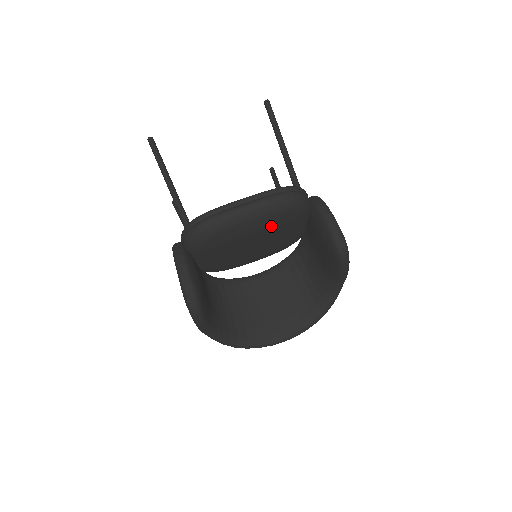
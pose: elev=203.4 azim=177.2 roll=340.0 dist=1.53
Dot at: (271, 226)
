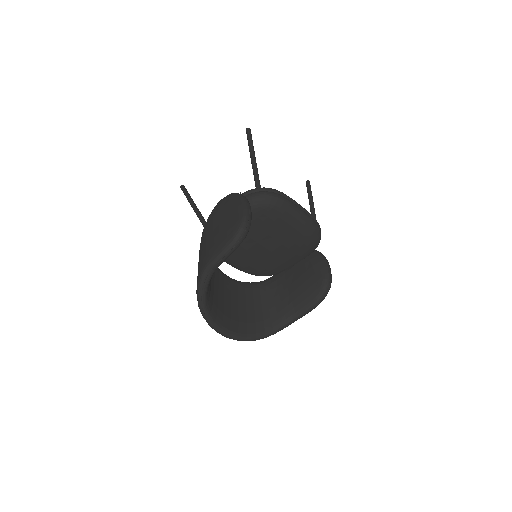
Dot at: (296, 239)
